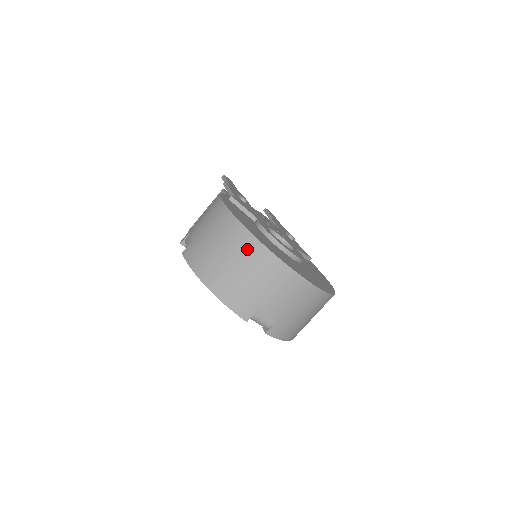
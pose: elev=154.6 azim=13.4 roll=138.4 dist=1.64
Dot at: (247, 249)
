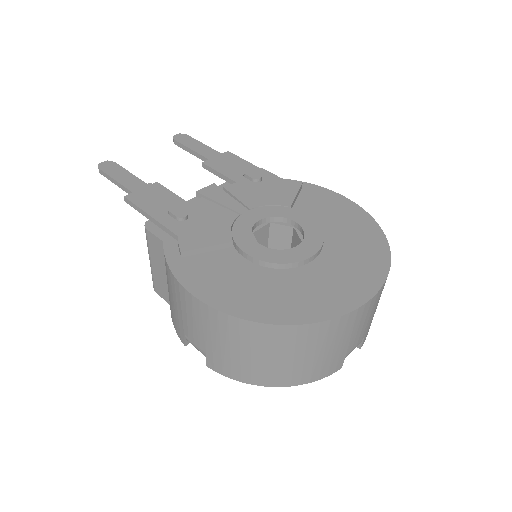
Dot at: (294, 339)
